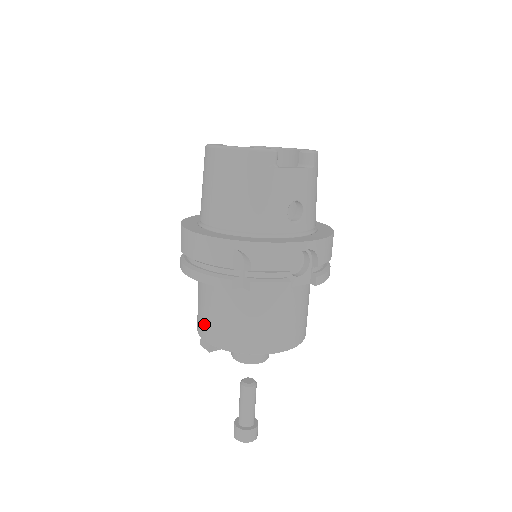
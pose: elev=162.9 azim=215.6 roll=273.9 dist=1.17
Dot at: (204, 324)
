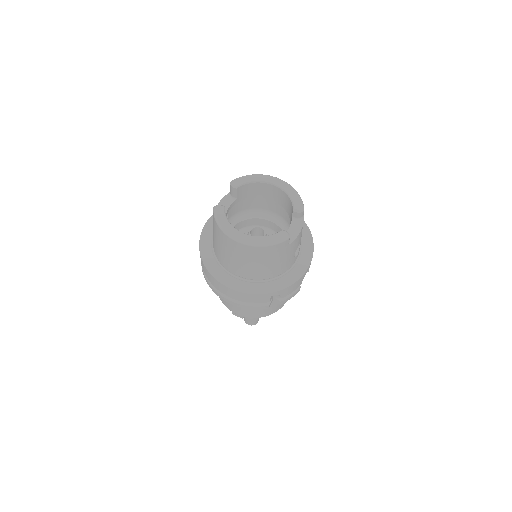
Dot at: (237, 309)
